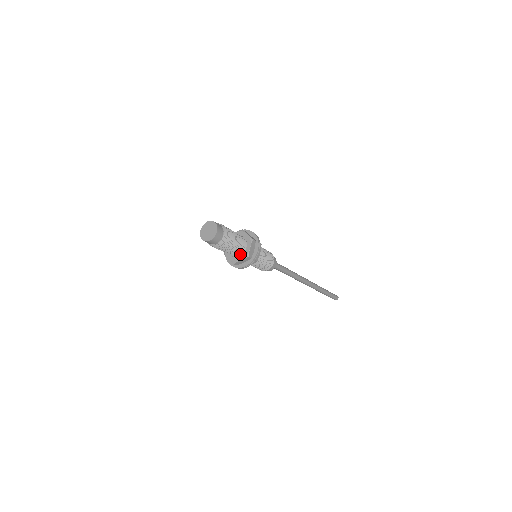
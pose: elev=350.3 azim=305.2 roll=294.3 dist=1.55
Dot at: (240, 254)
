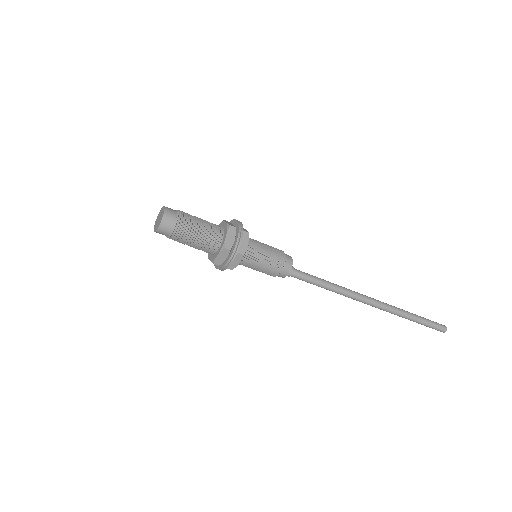
Dot at: (211, 253)
